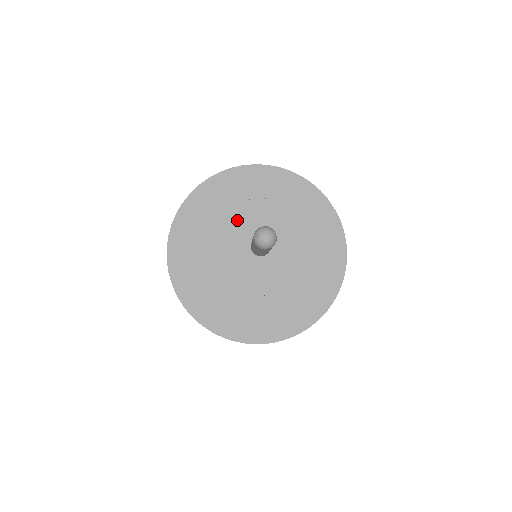
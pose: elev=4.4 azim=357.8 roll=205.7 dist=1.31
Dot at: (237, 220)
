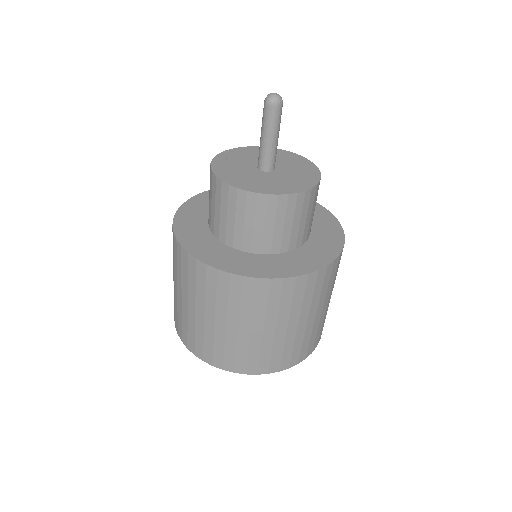
Dot at: (247, 157)
